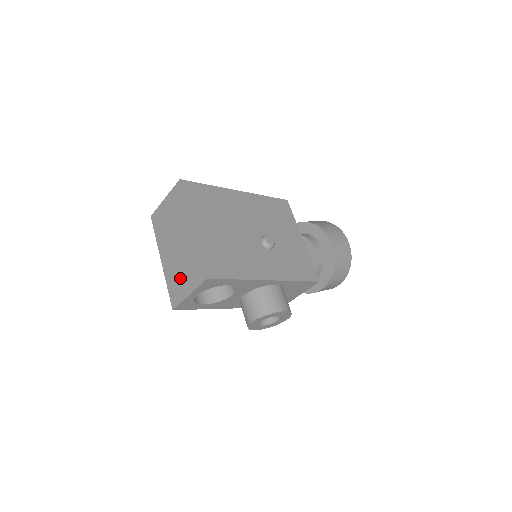
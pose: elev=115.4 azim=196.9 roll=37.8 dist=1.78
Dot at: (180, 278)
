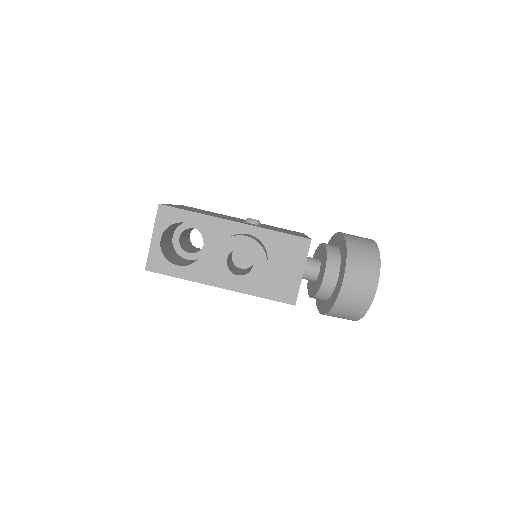
Dot at: occluded
